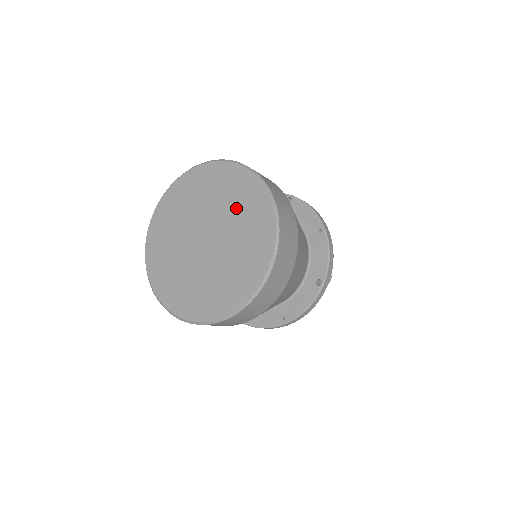
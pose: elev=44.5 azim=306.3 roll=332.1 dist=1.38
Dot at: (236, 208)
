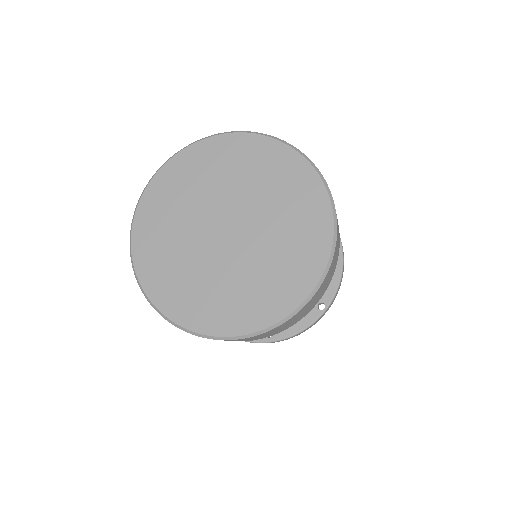
Dot at: (281, 204)
